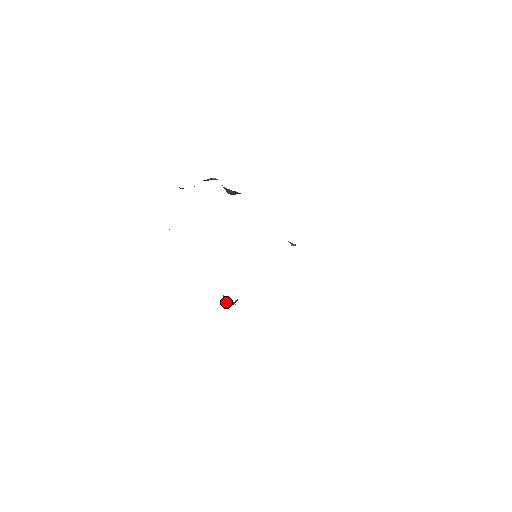
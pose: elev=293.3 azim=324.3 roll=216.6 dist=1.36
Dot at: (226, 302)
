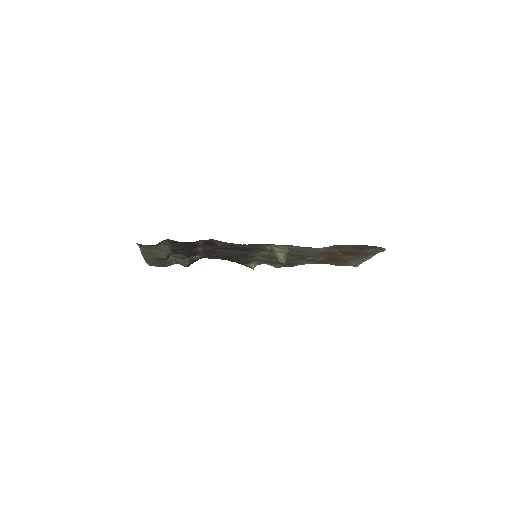
Dot at: (283, 257)
